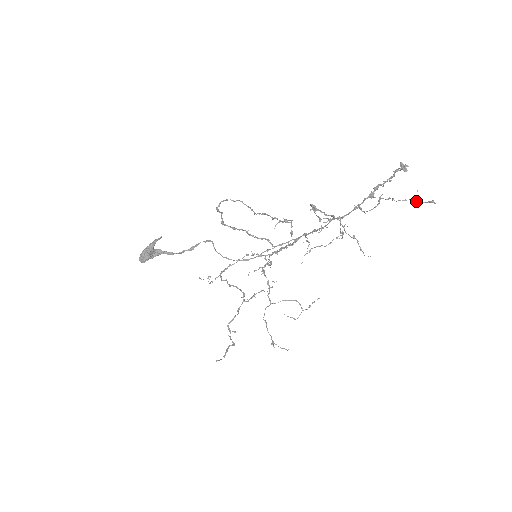
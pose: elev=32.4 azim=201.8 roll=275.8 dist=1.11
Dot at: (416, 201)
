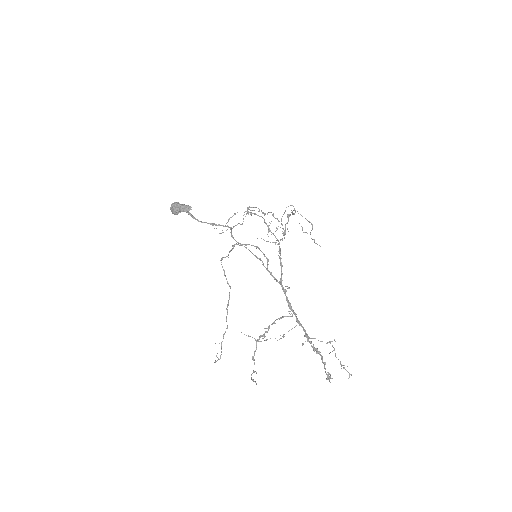
Dot at: occluded
